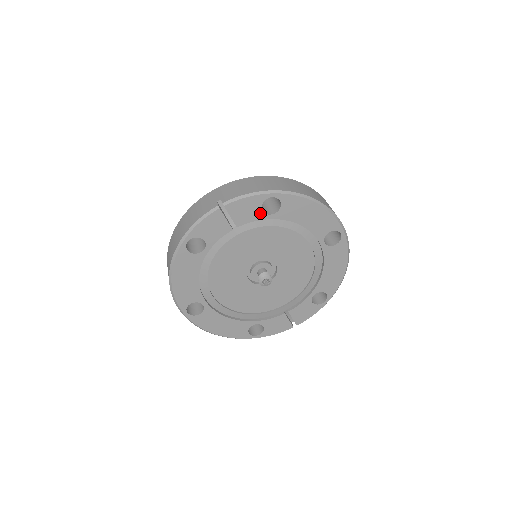
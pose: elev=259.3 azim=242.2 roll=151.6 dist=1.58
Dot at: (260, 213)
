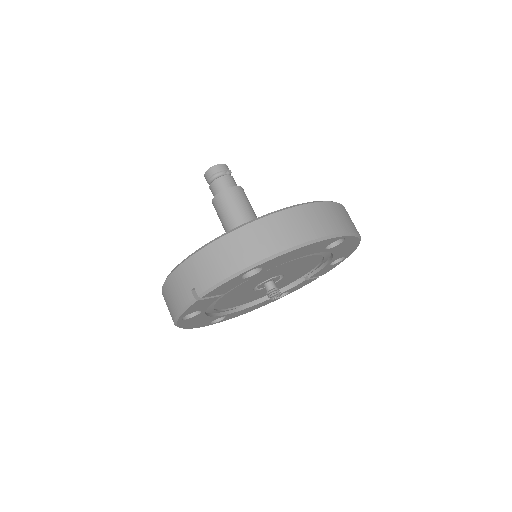
Dot at: (243, 280)
